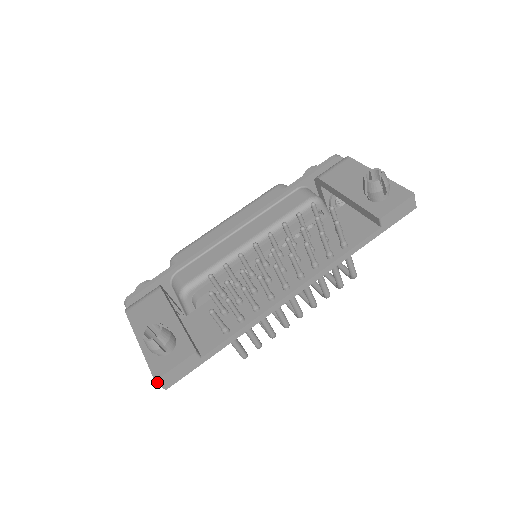
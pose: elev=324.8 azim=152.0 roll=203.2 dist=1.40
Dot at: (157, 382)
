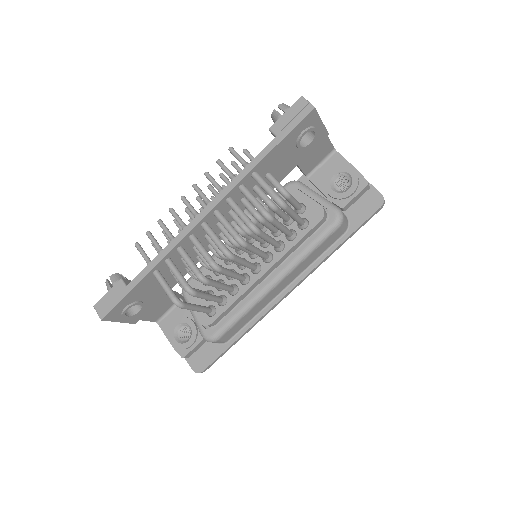
Dot at: (95, 309)
